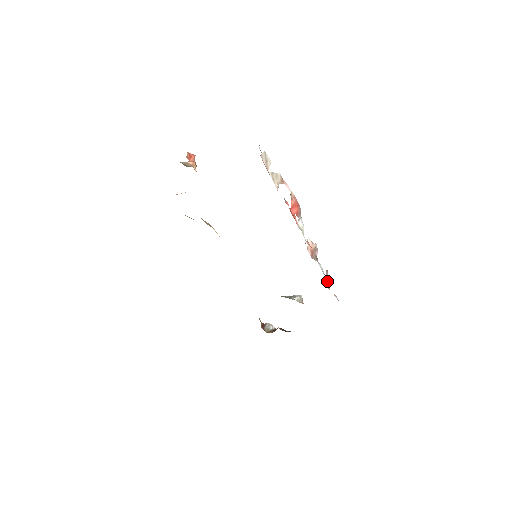
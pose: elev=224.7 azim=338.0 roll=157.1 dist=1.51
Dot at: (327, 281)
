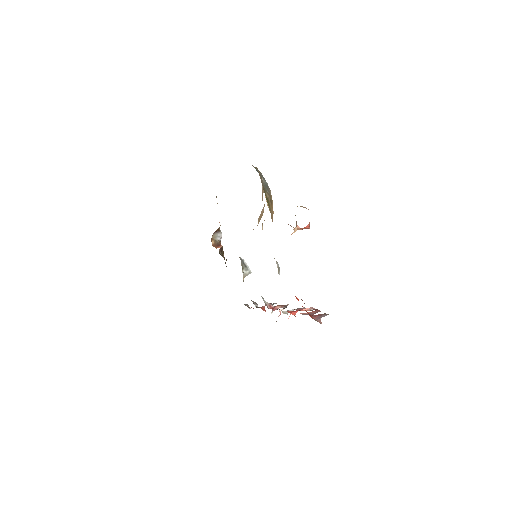
Dot at: occluded
